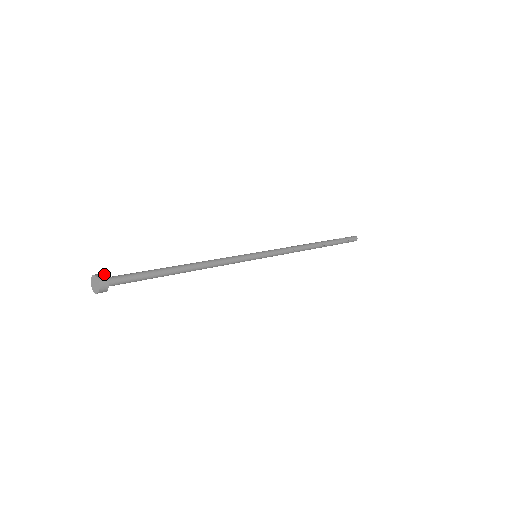
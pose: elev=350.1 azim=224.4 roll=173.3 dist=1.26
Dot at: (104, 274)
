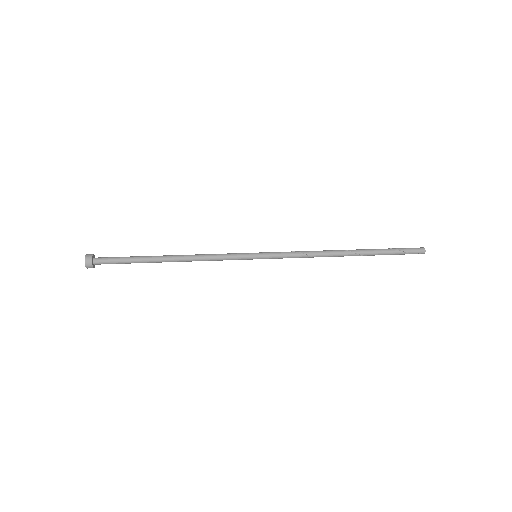
Dot at: (92, 256)
